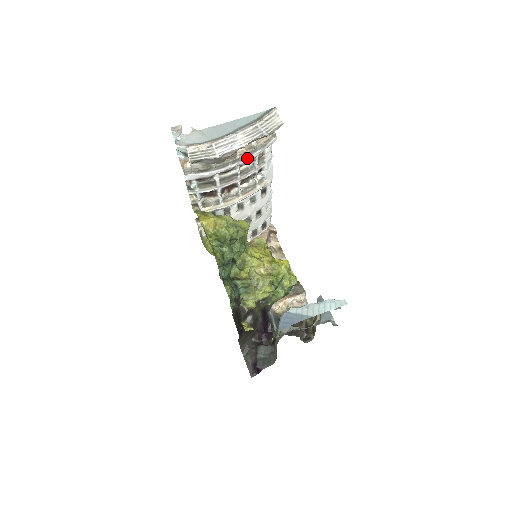
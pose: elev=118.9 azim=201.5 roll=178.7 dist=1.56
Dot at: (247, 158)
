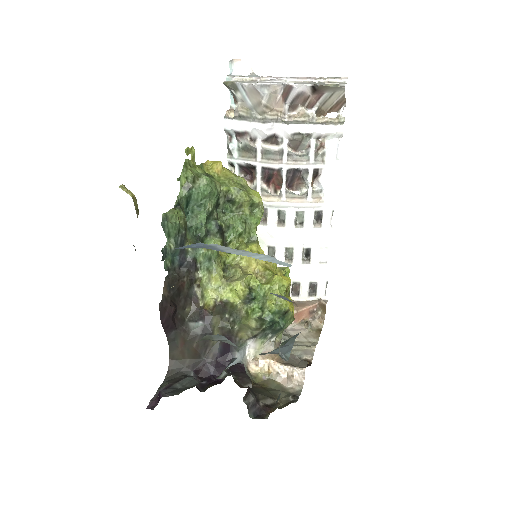
Dot at: (295, 125)
